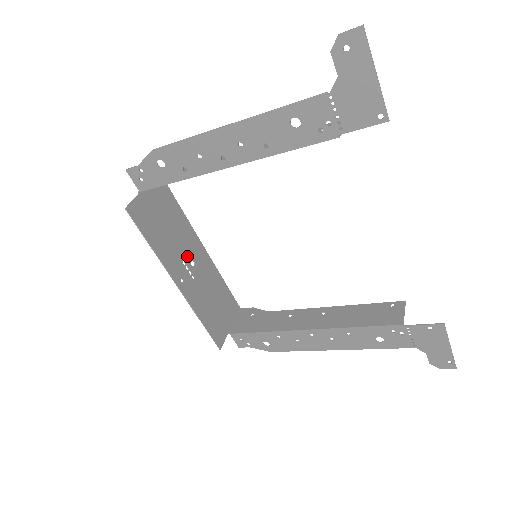
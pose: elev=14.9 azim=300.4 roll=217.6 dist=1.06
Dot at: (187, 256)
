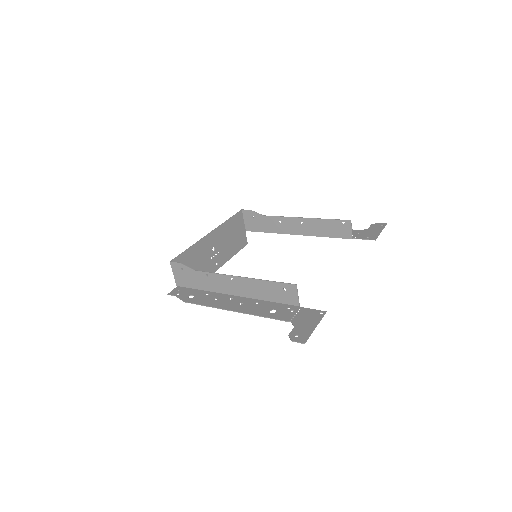
Dot at: (210, 253)
